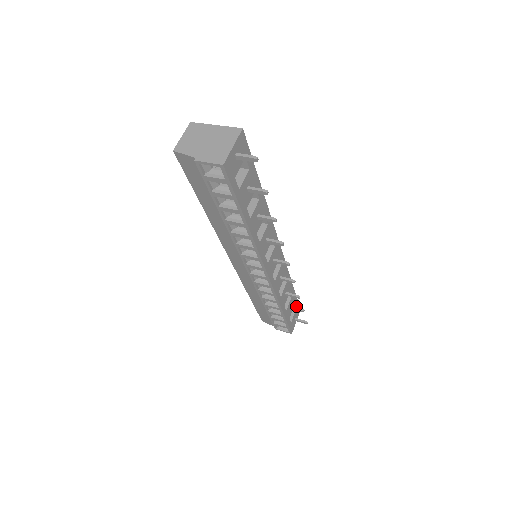
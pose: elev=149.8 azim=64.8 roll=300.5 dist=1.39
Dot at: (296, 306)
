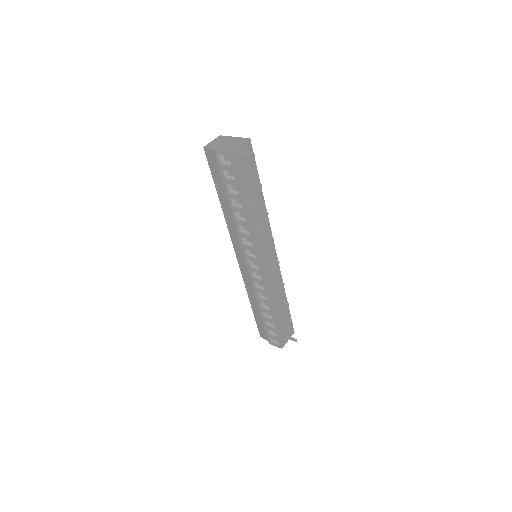
Dot at: (289, 324)
